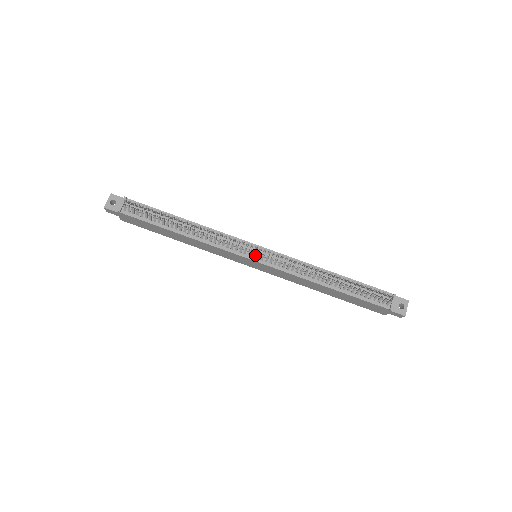
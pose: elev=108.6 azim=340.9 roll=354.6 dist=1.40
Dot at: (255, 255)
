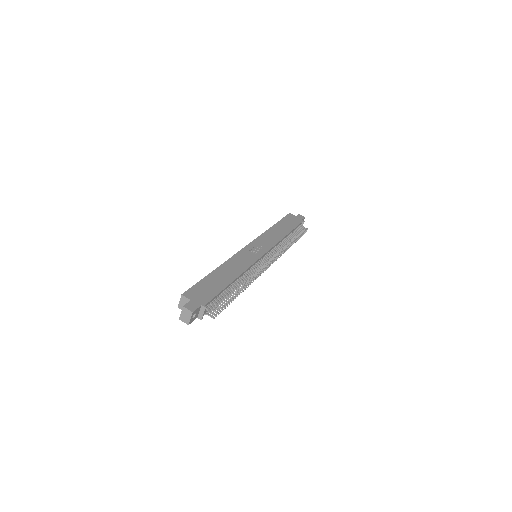
Dot at: occluded
